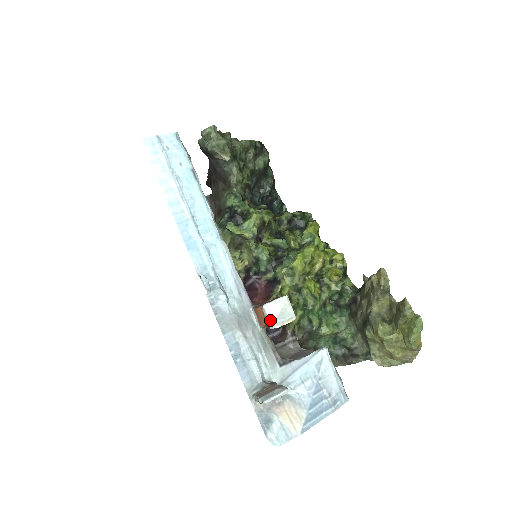
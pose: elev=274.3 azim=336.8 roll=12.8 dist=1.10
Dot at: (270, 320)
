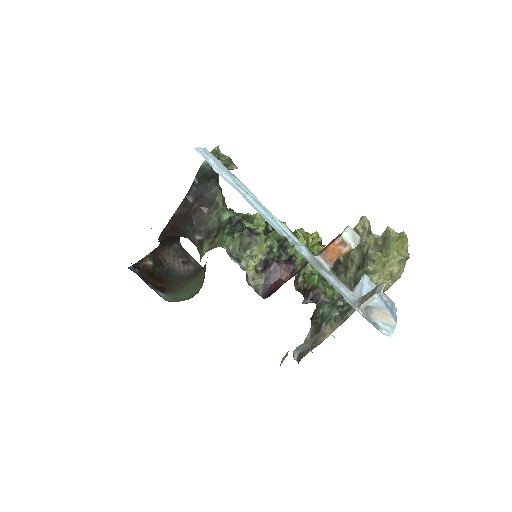
Dot at: (351, 242)
